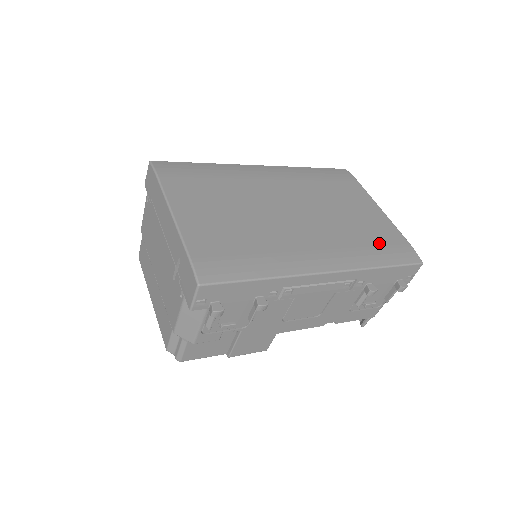
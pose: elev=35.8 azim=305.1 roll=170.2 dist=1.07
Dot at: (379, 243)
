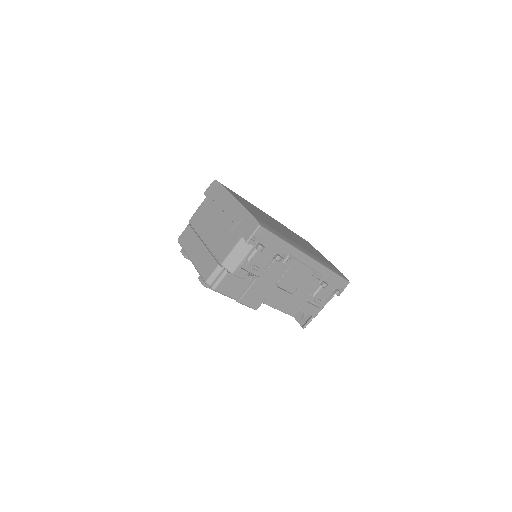
Dot at: (328, 264)
